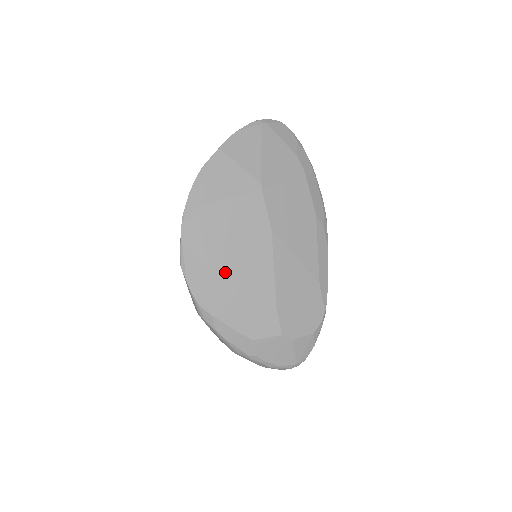
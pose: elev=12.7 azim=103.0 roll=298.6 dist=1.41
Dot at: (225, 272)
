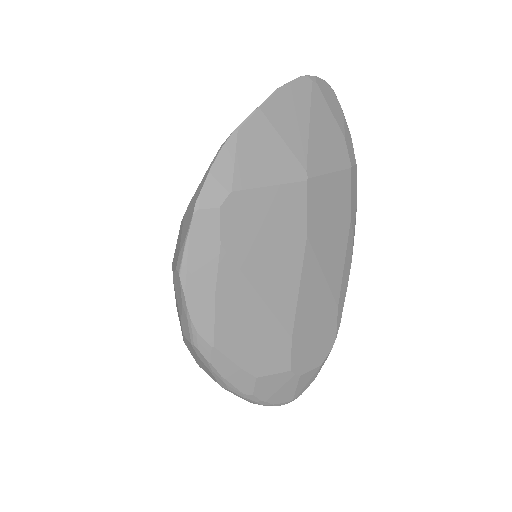
Dot at: (240, 289)
